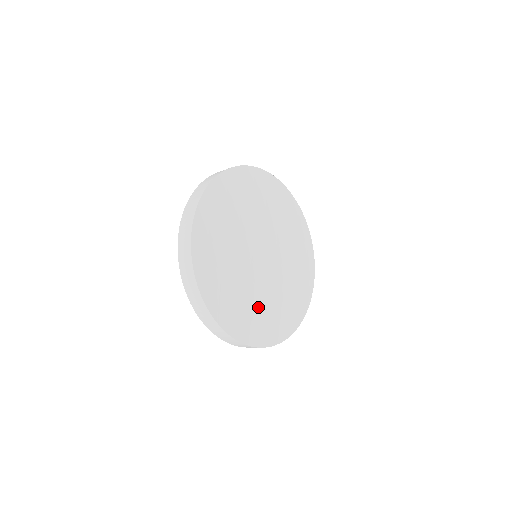
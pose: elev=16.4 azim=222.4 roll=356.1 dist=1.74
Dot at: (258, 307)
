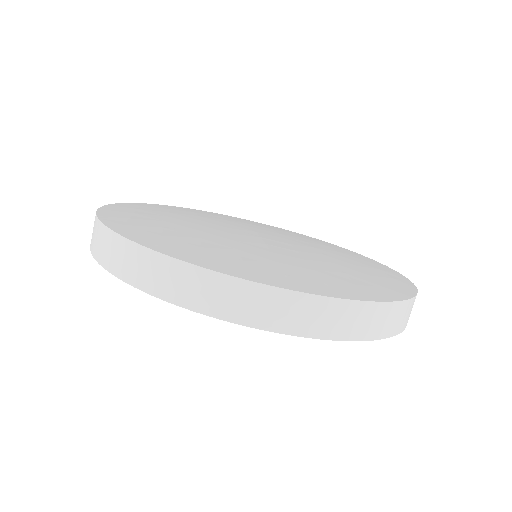
Dot at: (269, 260)
